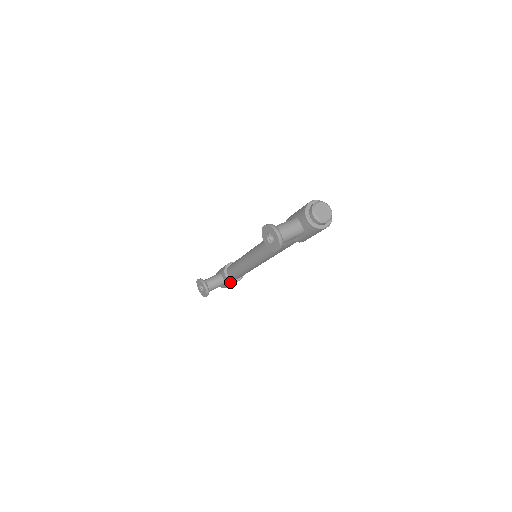
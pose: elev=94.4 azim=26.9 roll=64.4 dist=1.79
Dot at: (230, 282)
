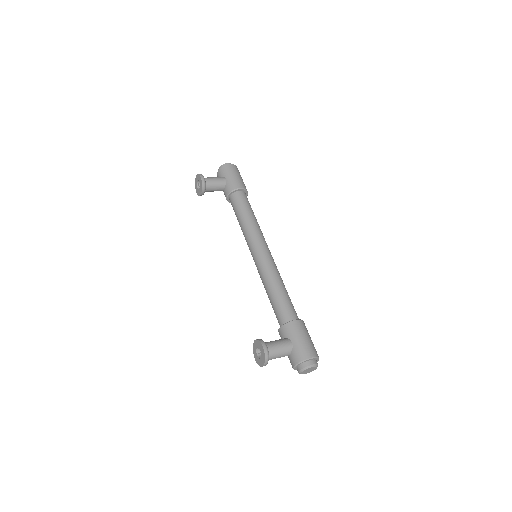
Dot at: occluded
